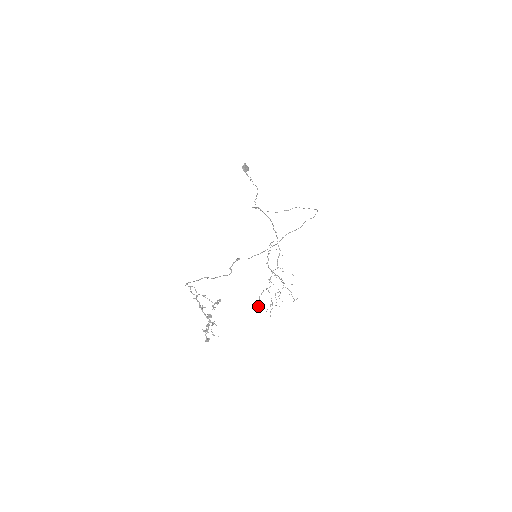
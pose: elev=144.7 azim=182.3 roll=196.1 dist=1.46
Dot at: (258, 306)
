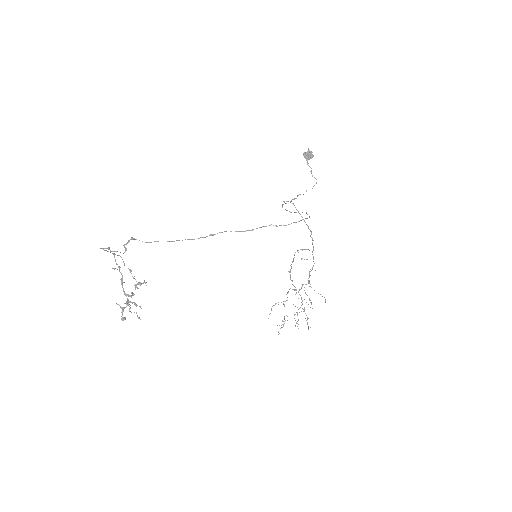
Dot at: occluded
